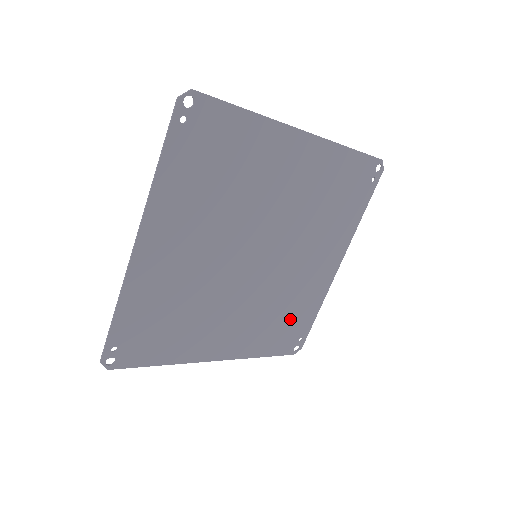
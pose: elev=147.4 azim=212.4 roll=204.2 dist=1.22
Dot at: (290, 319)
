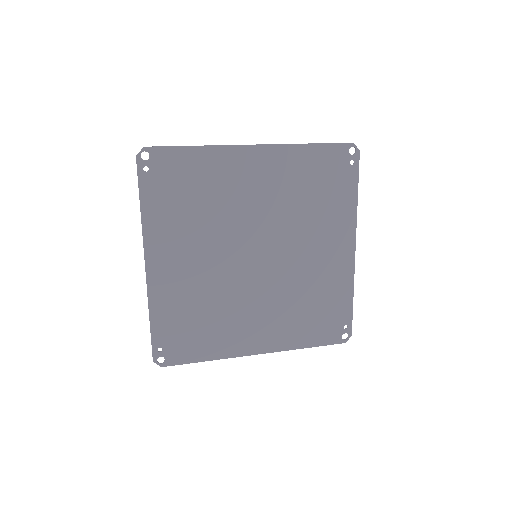
Dot at: (322, 308)
